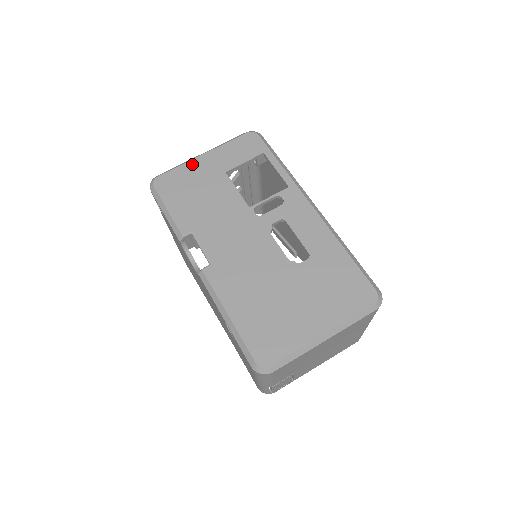
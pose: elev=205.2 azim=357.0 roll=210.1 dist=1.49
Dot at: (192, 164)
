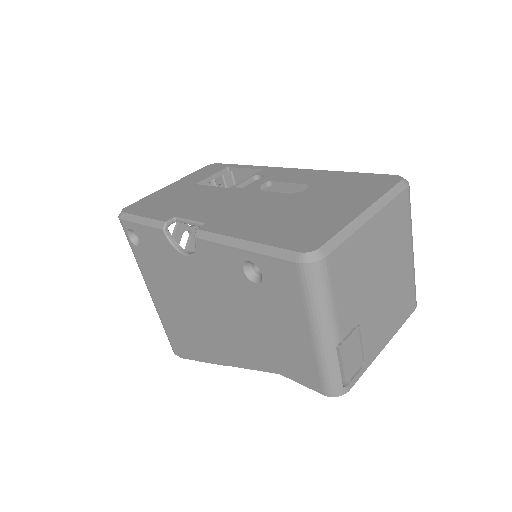
Dot at: (159, 192)
